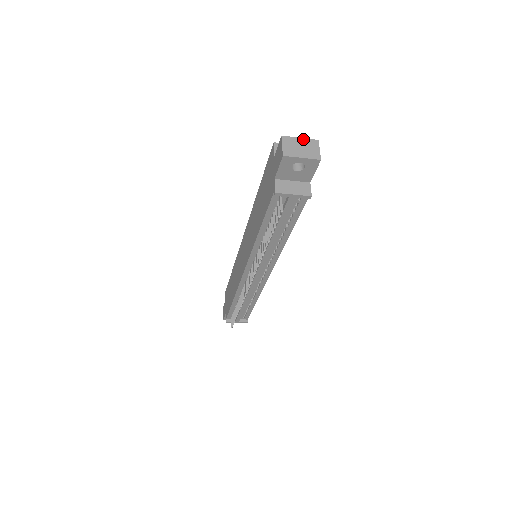
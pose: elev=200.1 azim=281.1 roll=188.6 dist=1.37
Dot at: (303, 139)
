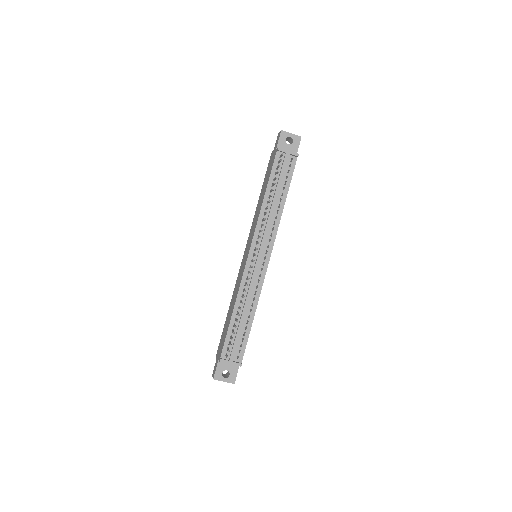
Dot at: occluded
